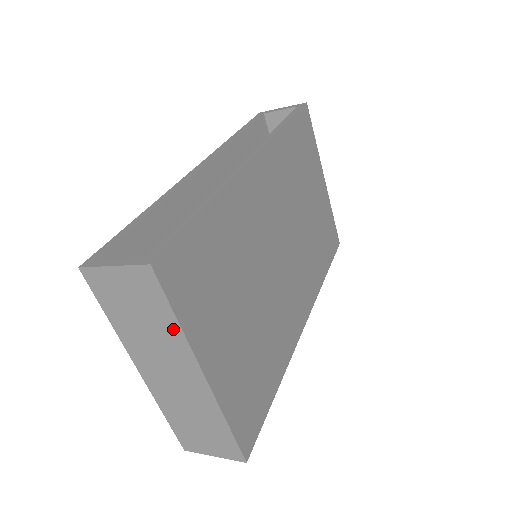
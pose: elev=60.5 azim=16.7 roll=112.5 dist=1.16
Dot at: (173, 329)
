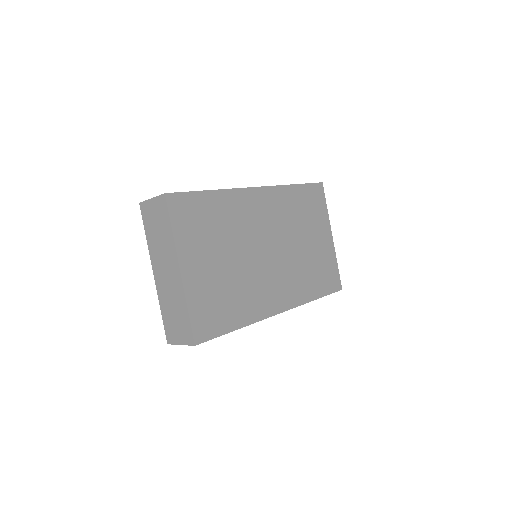
Dot at: (170, 235)
